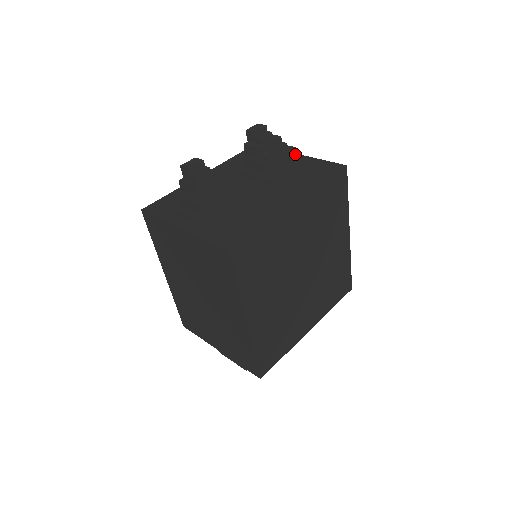
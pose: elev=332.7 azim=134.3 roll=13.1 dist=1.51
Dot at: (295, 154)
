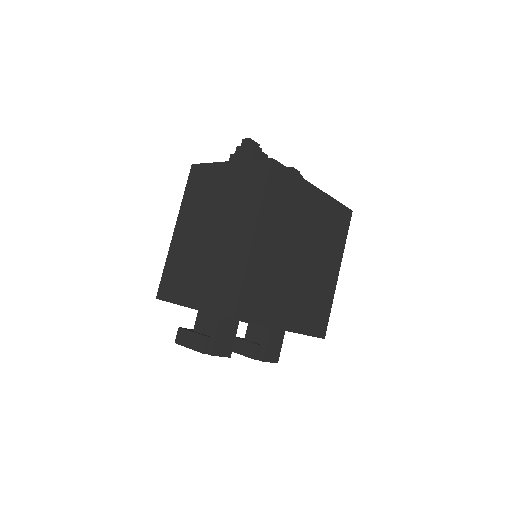
Dot at: occluded
